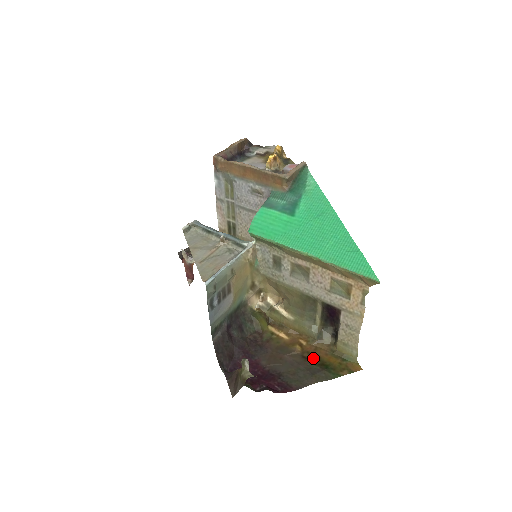
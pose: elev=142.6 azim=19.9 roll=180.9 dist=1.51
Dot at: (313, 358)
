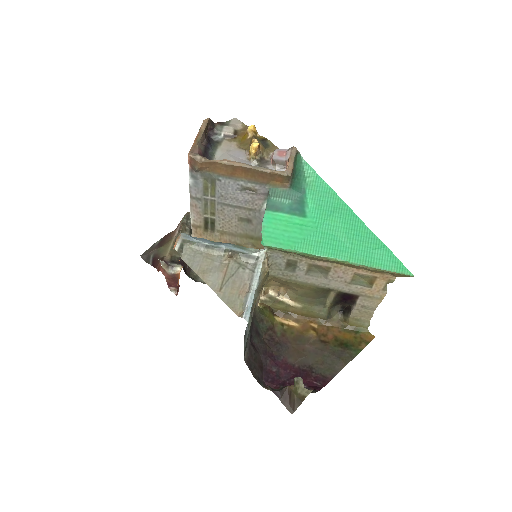
Dot at: (331, 340)
